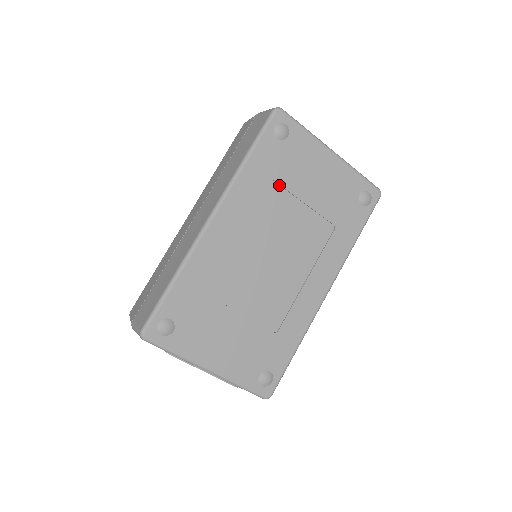
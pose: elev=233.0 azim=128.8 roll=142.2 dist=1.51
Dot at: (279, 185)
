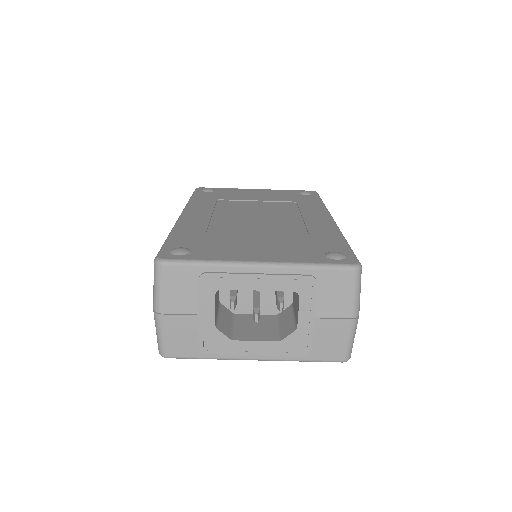
Dot at: (228, 201)
